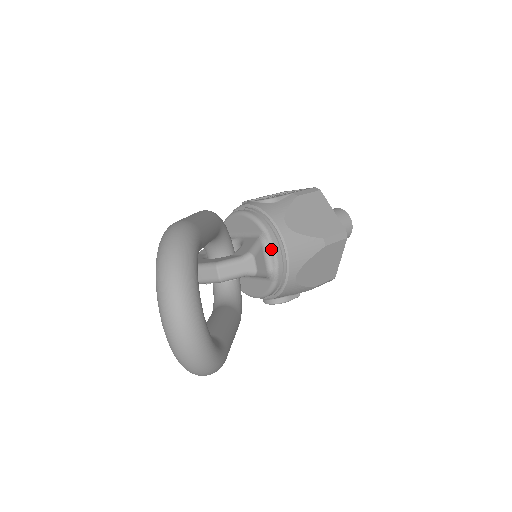
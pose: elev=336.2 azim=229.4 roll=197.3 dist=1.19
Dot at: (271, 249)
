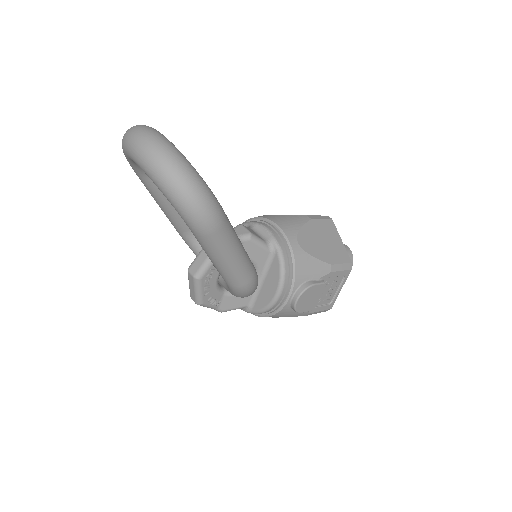
Dot at: (259, 226)
